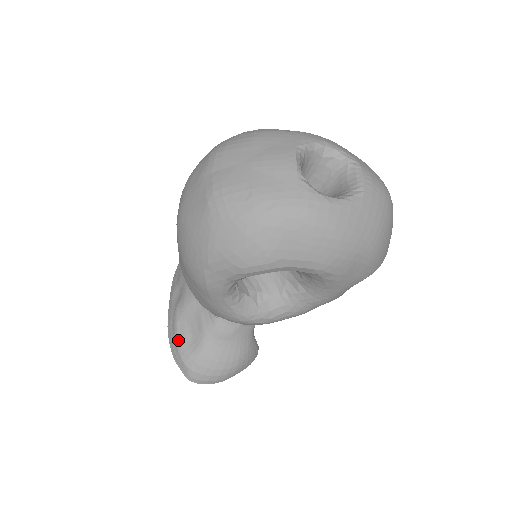
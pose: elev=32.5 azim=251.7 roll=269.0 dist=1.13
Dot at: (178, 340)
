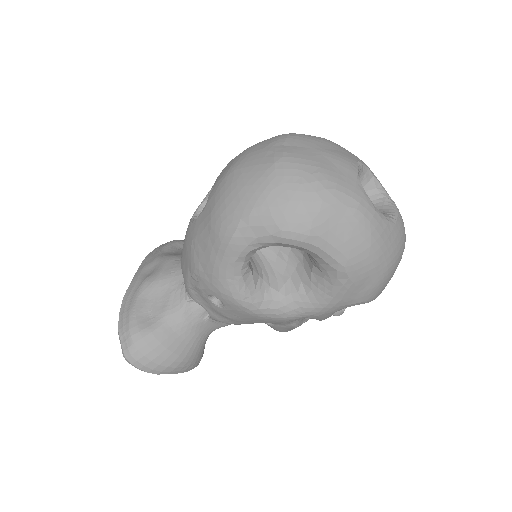
Dot at: (134, 311)
